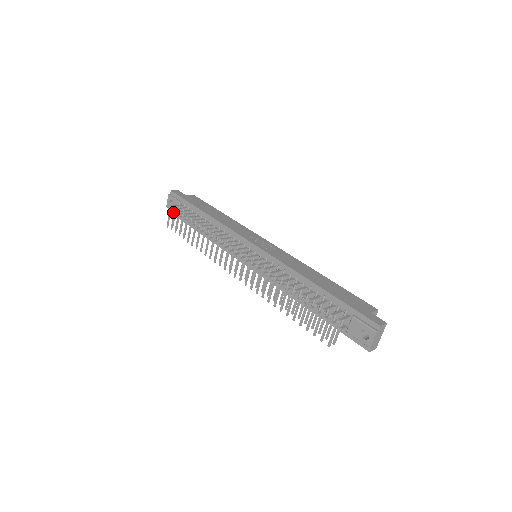
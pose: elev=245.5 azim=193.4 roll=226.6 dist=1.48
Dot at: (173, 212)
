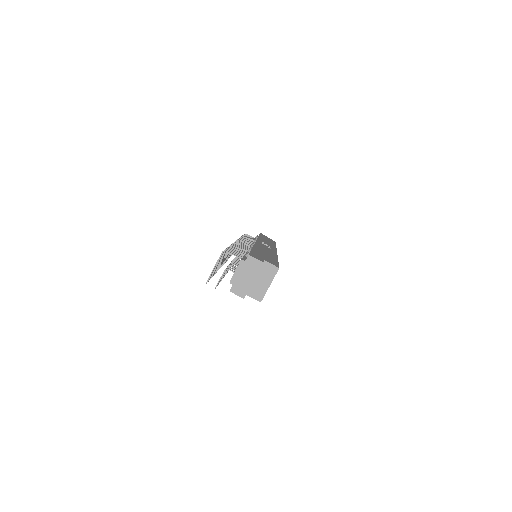
Dot at: occluded
